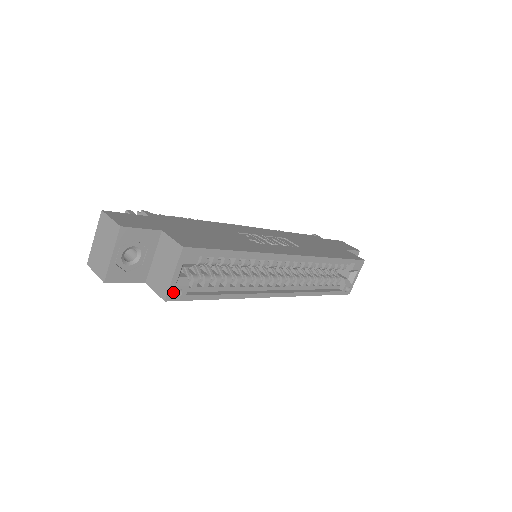
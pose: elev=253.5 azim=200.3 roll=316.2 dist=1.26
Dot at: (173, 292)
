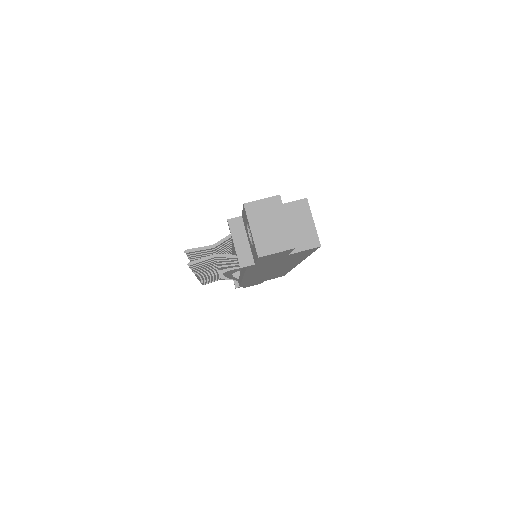
Dot at: (317, 239)
